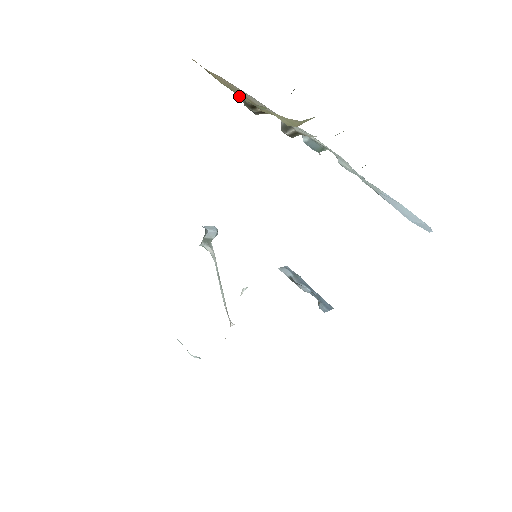
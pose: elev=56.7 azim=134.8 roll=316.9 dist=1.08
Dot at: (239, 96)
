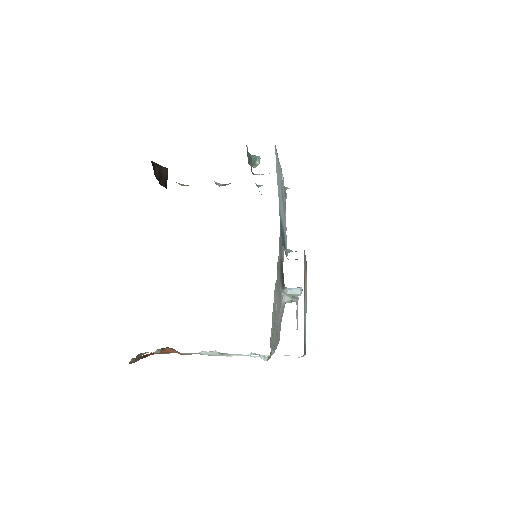
Dot at: occluded
